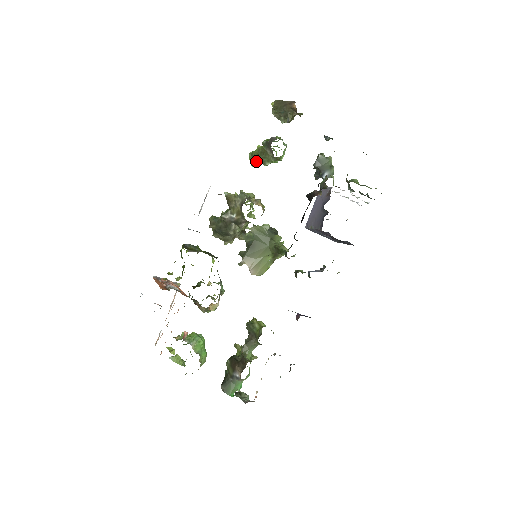
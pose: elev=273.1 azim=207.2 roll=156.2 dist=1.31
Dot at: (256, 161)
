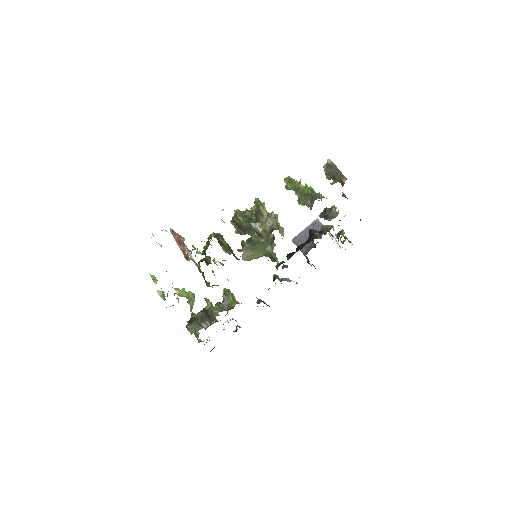
Dot at: (291, 189)
